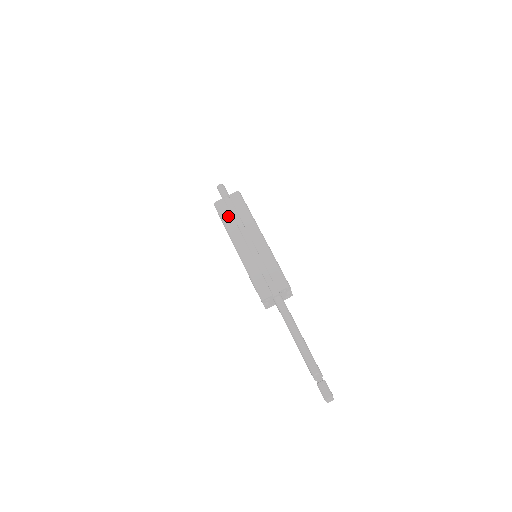
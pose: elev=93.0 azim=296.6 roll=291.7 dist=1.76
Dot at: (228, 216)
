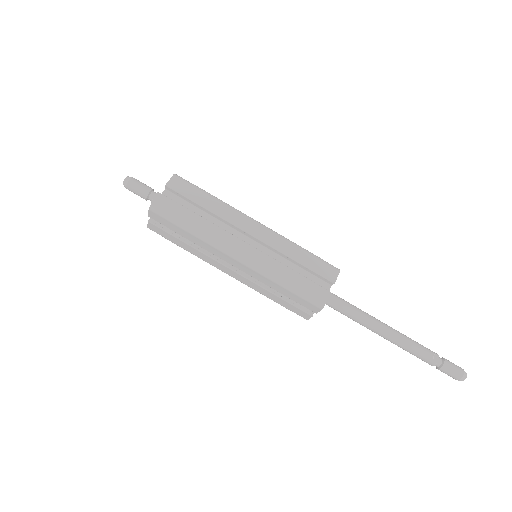
Dot at: (189, 216)
